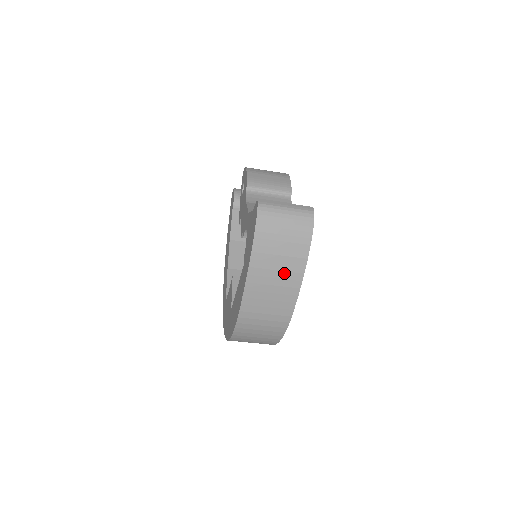
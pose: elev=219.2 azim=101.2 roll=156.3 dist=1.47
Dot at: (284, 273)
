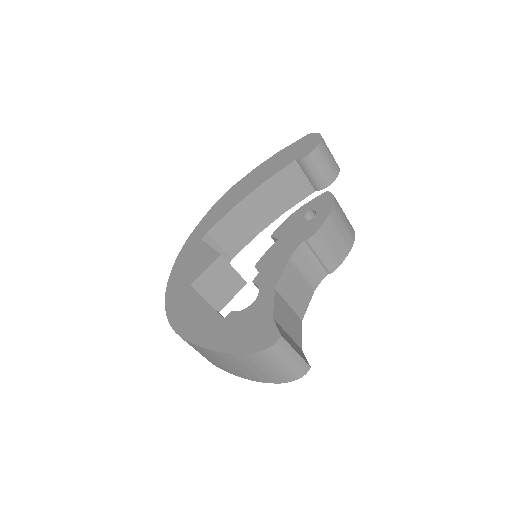
Dot at: (238, 370)
